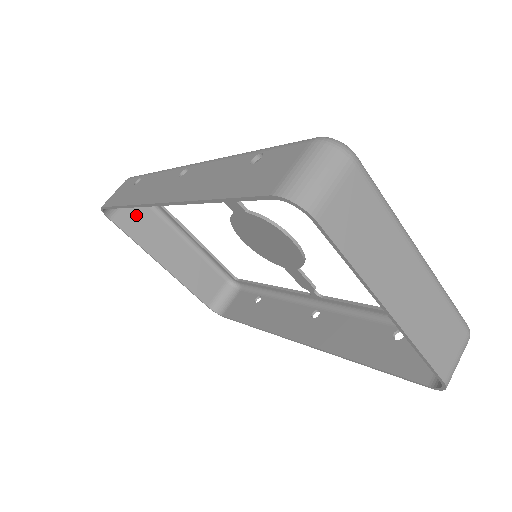
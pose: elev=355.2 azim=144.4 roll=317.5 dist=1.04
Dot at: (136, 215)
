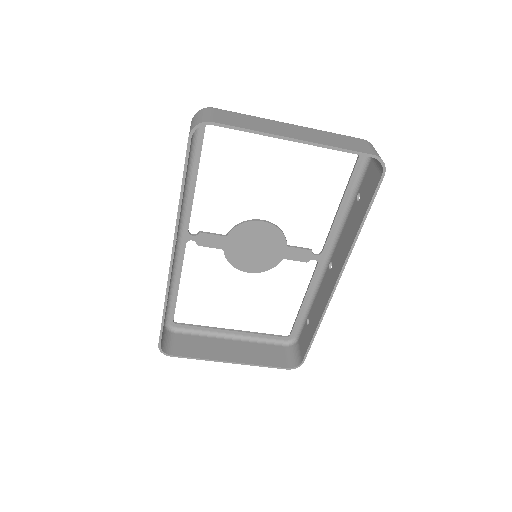
Dot at: (186, 344)
